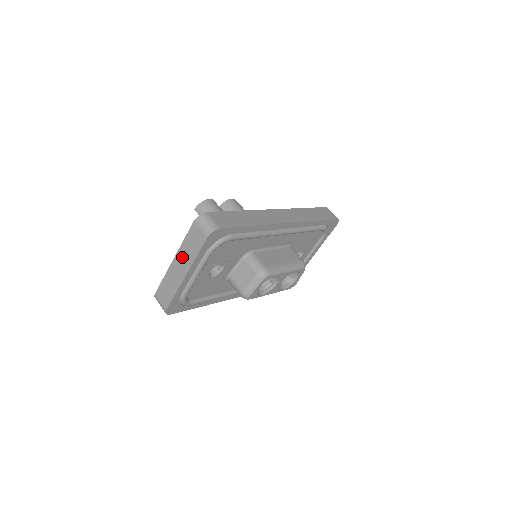
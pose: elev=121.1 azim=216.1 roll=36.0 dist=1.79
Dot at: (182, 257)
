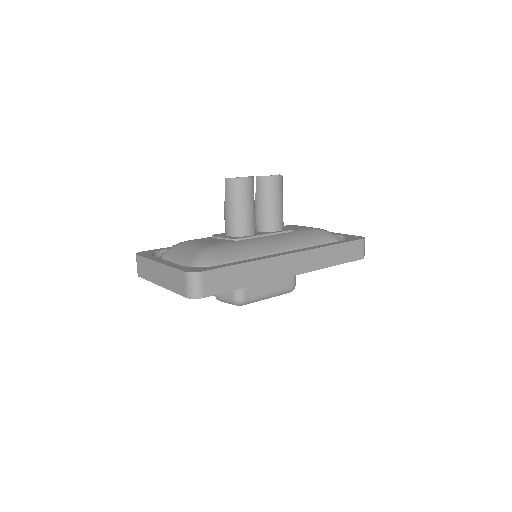
Dot at: (164, 273)
